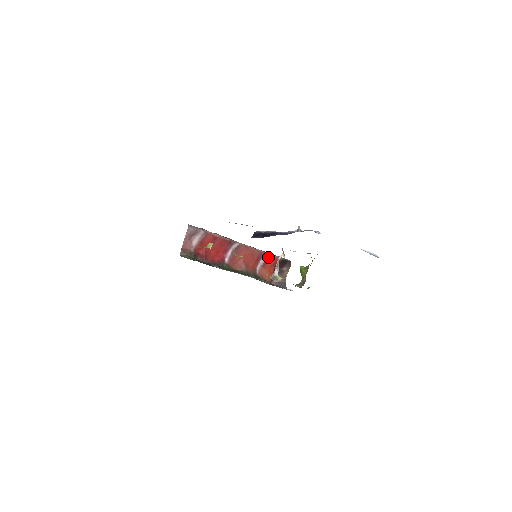
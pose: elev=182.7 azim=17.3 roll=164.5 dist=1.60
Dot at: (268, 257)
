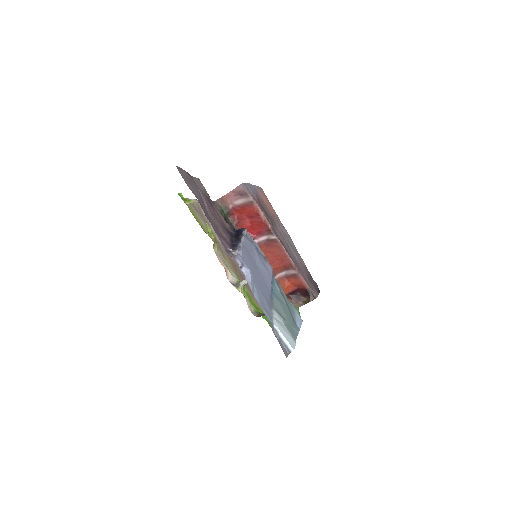
Dot at: (296, 274)
